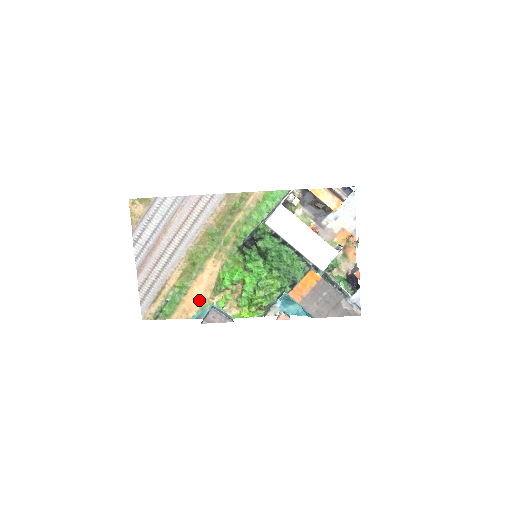
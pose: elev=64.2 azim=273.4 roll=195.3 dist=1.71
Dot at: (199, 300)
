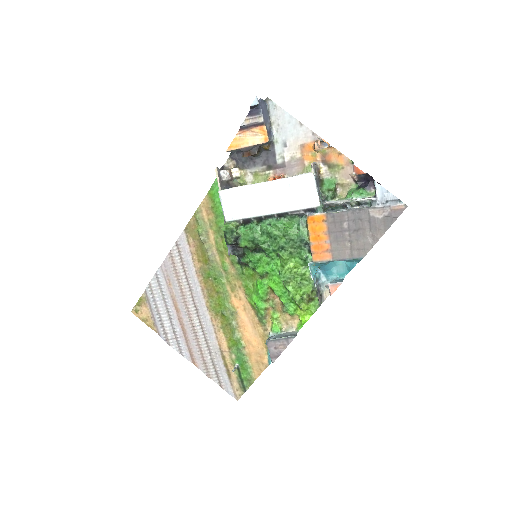
Dot at: (258, 341)
